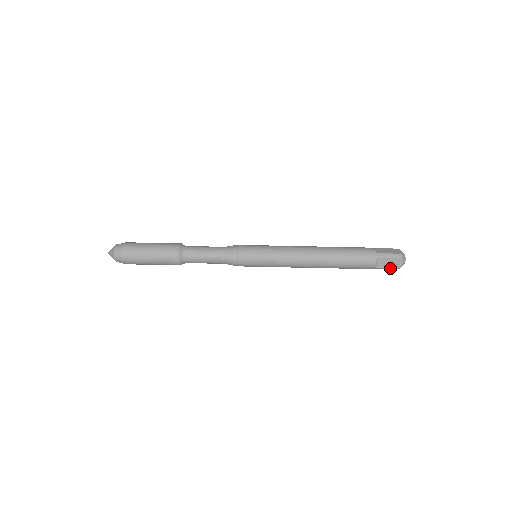
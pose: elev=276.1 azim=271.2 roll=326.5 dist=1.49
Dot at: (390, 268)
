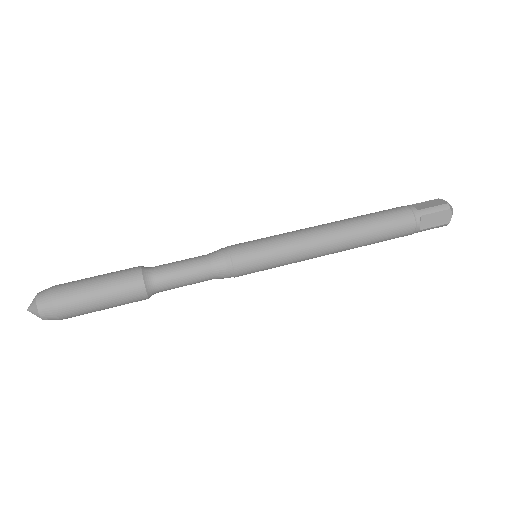
Dot at: (436, 226)
